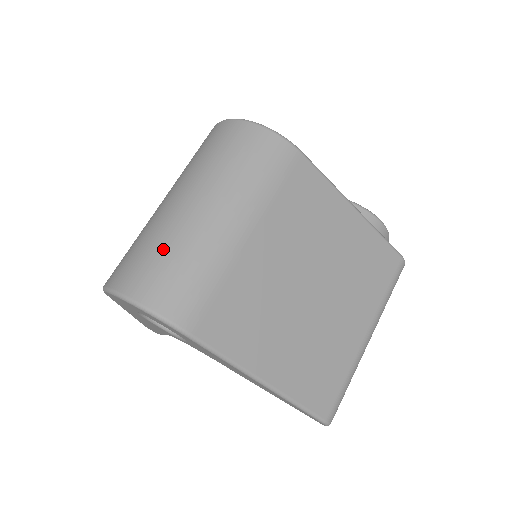
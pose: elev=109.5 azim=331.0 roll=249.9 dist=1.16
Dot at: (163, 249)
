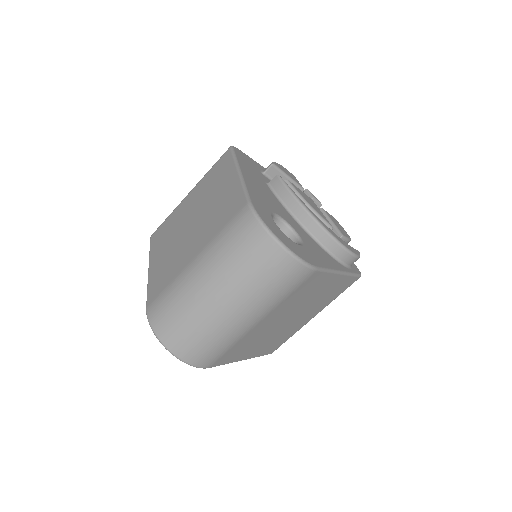
Dot at: (199, 331)
